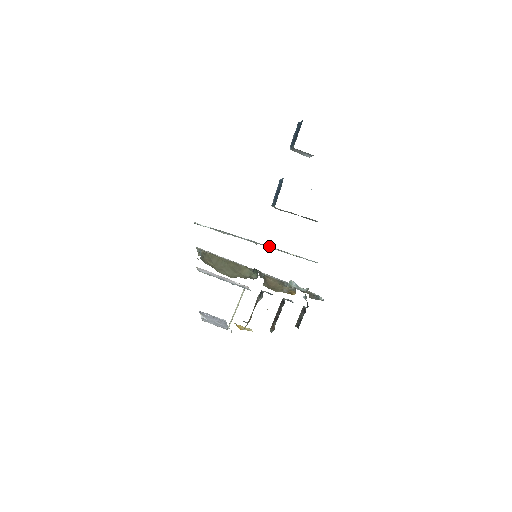
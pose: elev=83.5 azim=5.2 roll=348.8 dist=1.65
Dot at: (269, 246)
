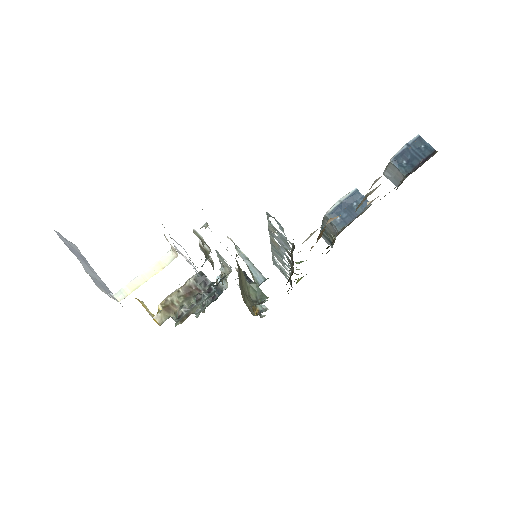
Dot at: occluded
